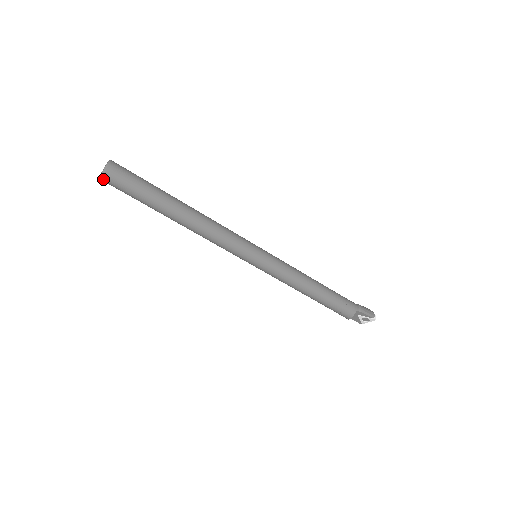
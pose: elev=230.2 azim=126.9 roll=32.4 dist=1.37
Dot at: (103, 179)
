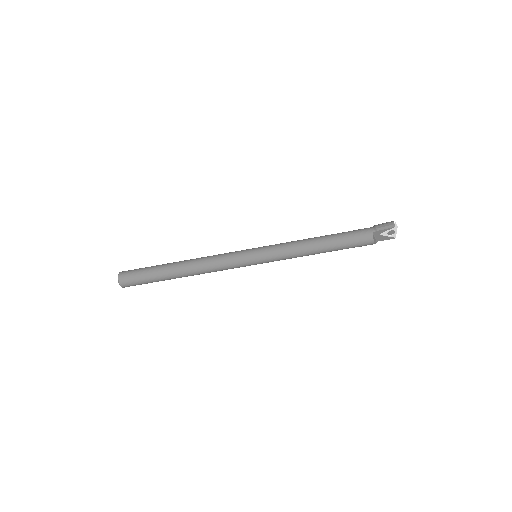
Dot at: (123, 287)
